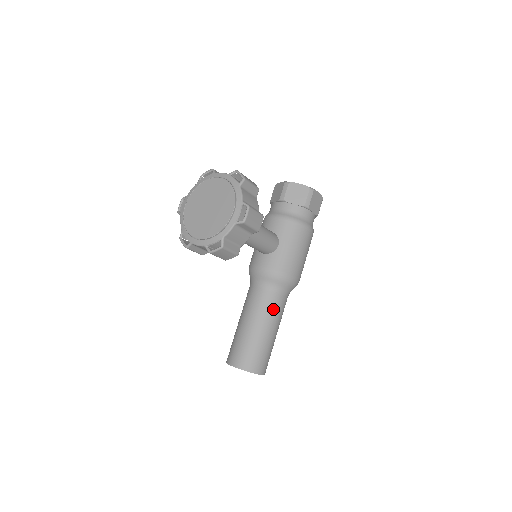
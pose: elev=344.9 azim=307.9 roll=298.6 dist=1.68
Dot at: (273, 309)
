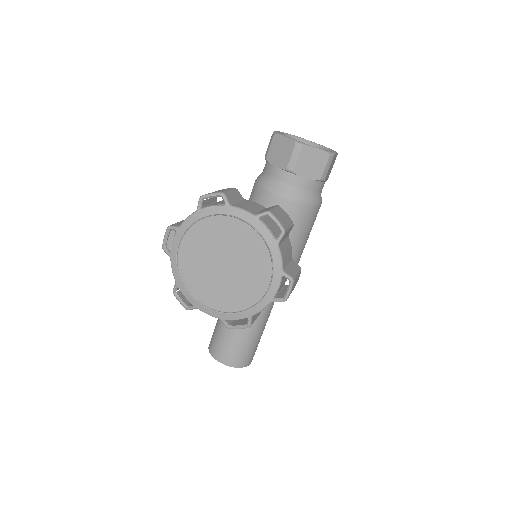
Dot at: occluded
